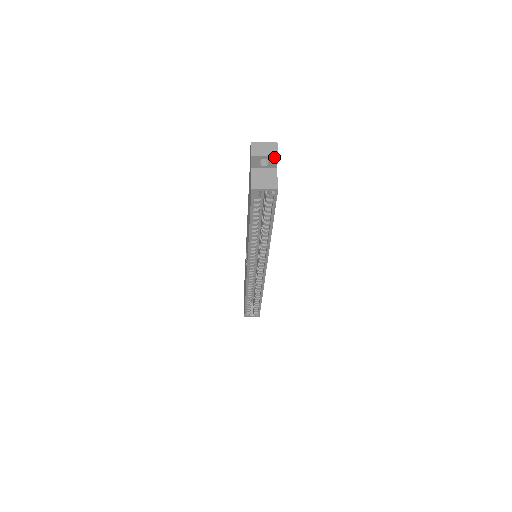
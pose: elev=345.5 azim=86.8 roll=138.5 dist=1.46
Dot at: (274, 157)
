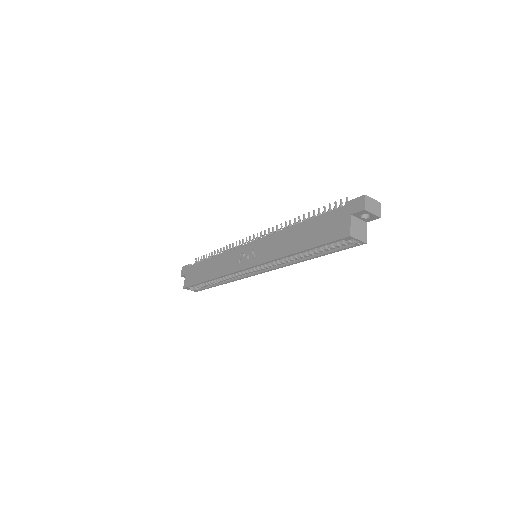
Dot at: (377, 217)
